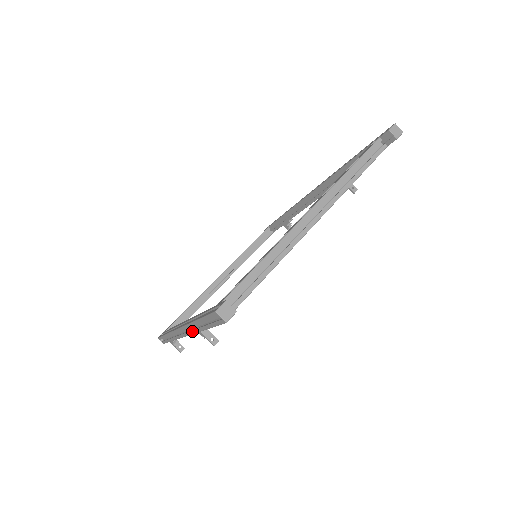
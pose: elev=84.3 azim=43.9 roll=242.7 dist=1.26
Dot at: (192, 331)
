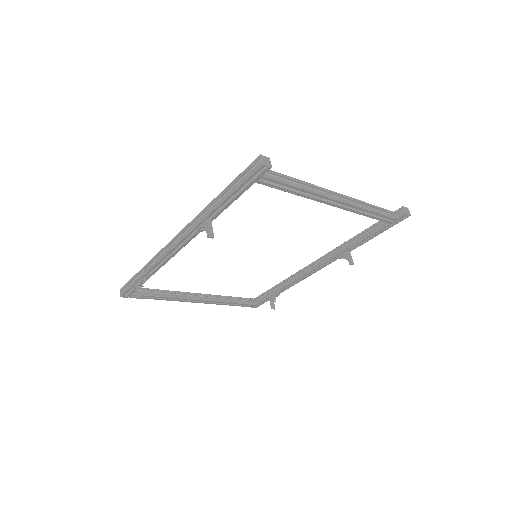
Dot at: (199, 220)
